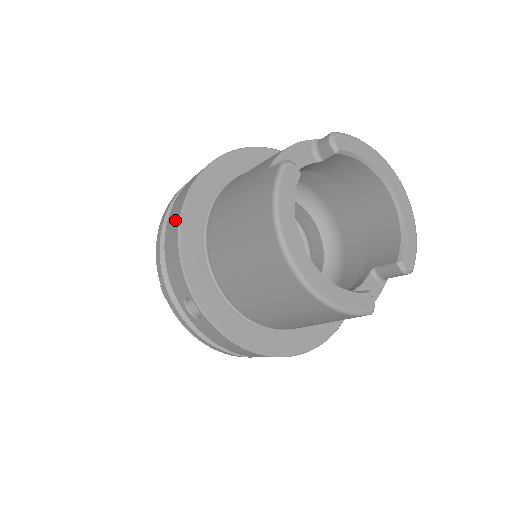
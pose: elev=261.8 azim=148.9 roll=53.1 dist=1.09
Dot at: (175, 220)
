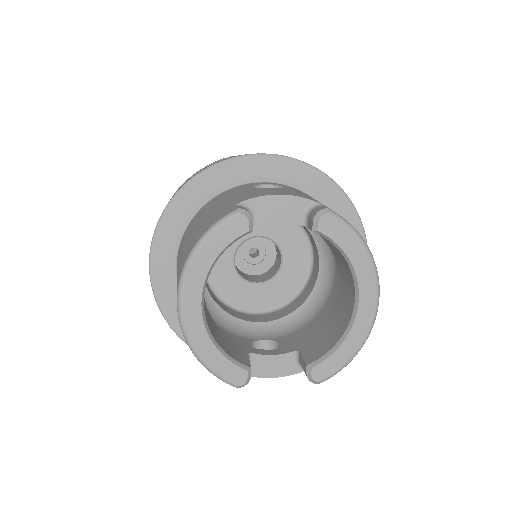
Dot at: (181, 186)
